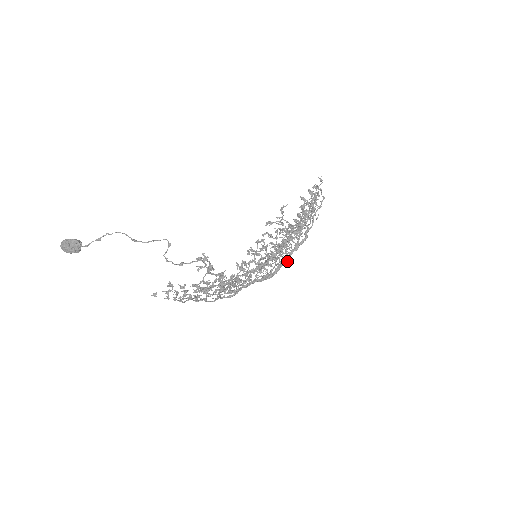
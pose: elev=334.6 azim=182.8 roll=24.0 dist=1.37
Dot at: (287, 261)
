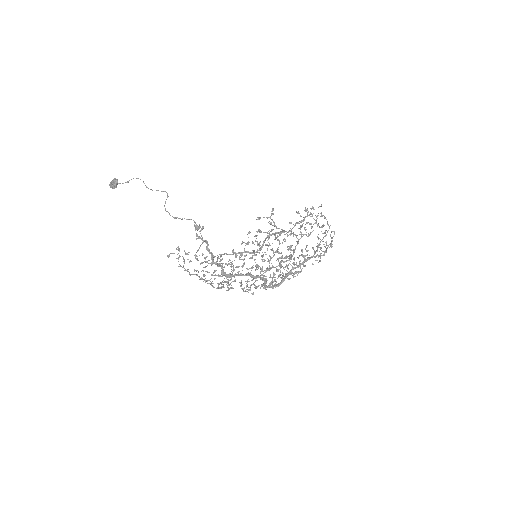
Dot at: (288, 275)
